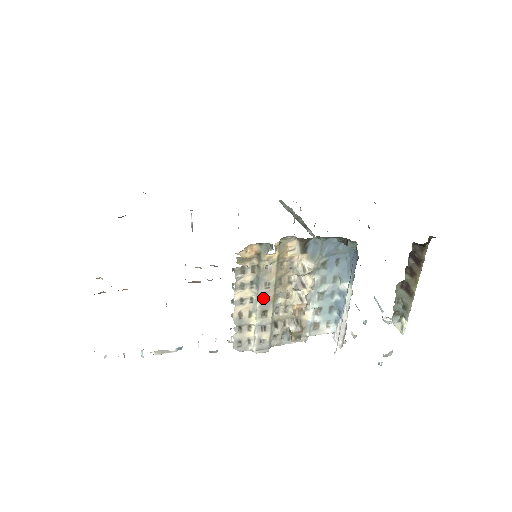
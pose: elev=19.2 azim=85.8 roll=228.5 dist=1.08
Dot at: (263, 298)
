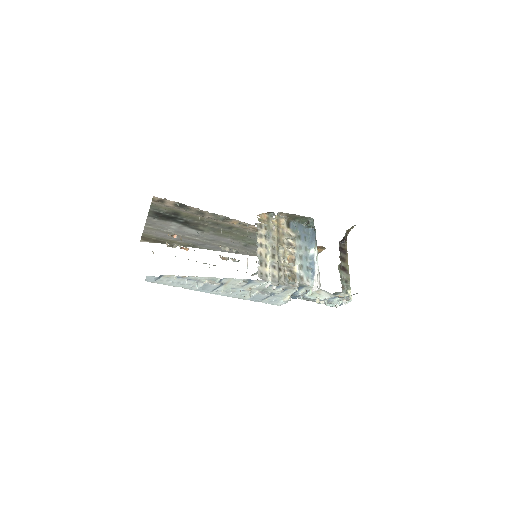
Dot at: (272, 246)
